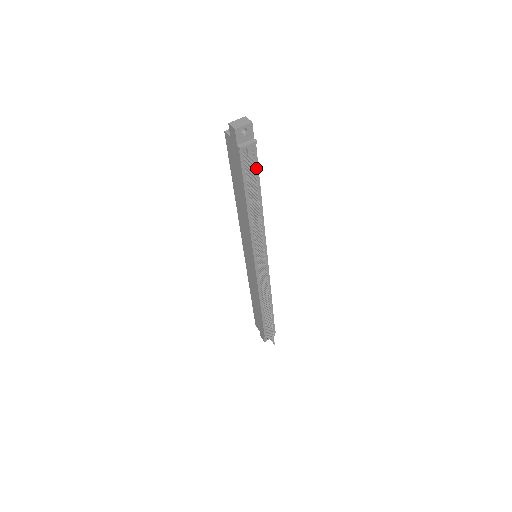
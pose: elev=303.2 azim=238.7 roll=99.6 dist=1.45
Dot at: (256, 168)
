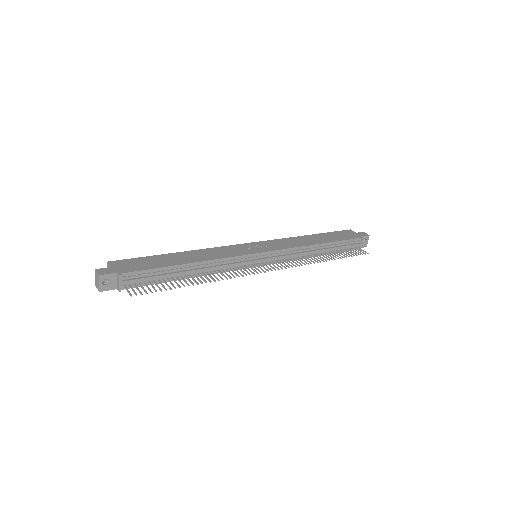
Dot at: (150, 271)
